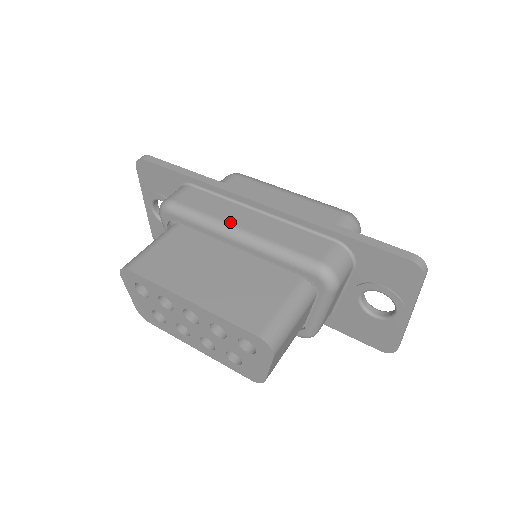
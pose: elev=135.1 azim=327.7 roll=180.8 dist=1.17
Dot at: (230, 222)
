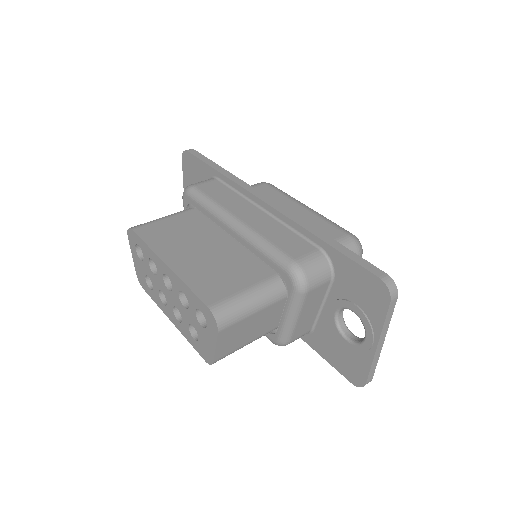
Dot at: (232, 212)
